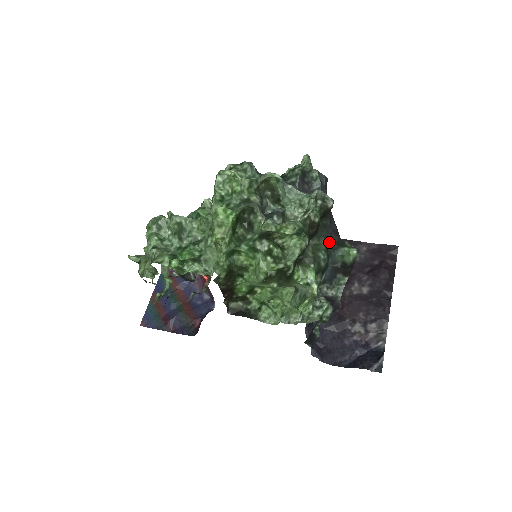
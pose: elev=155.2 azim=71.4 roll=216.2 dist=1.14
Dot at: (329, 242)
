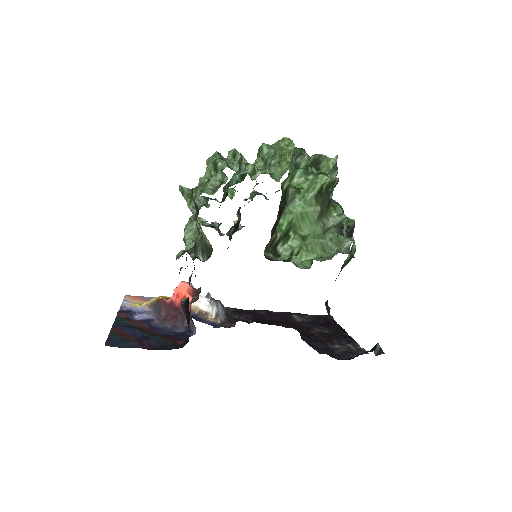
Dot at: occluded
